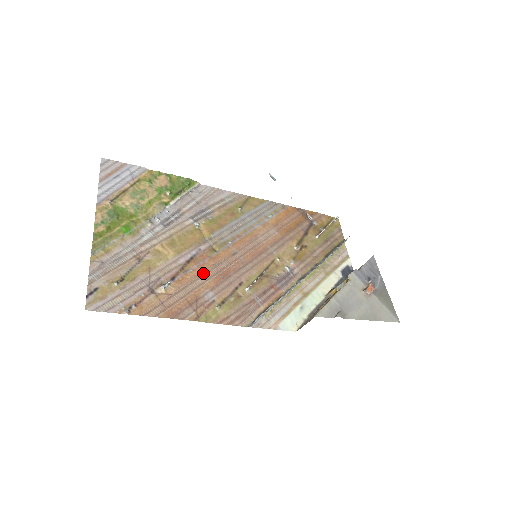
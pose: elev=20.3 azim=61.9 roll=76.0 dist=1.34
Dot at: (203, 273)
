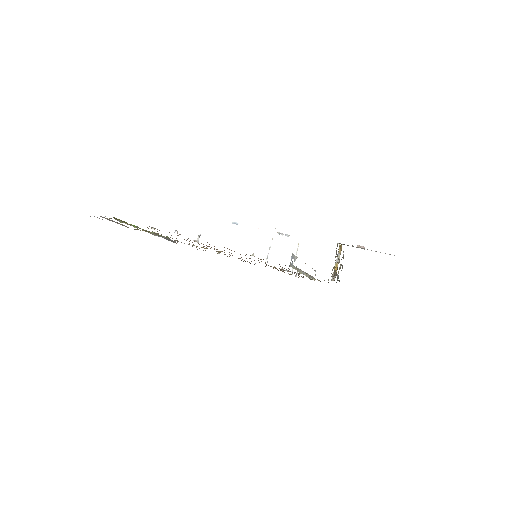
Dot at: occluded
